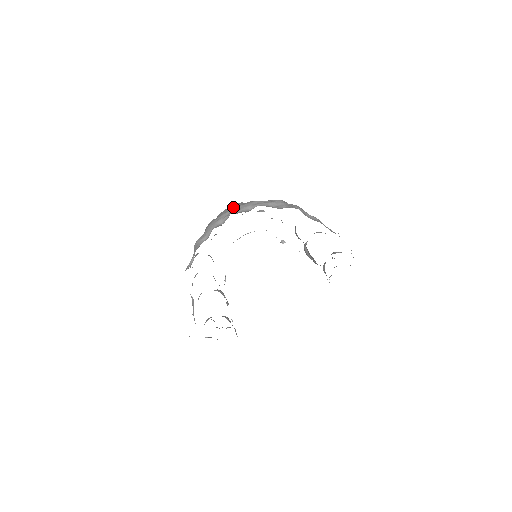
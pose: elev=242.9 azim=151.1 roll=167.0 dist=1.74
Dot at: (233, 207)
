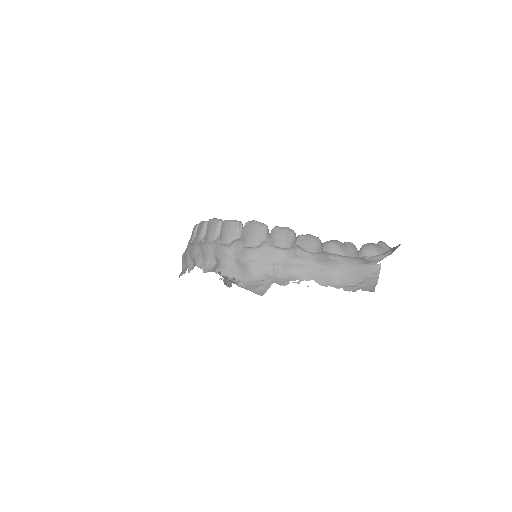
Dot at: (206, 232)
